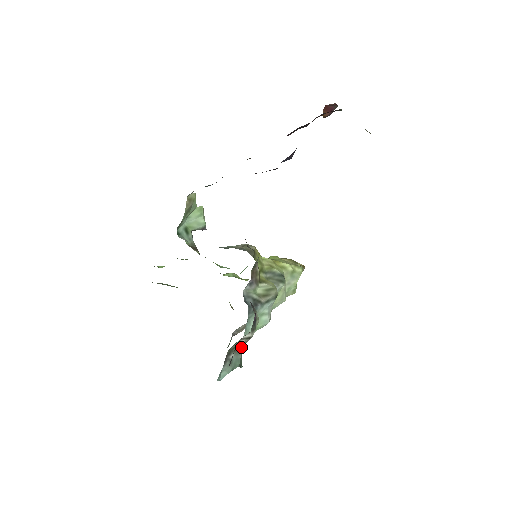
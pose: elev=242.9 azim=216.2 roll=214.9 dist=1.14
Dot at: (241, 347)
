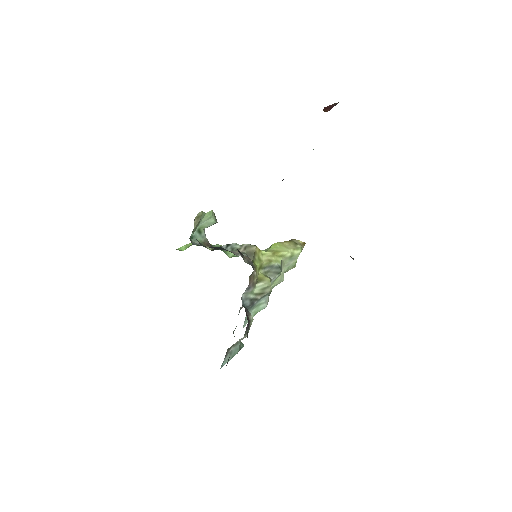
Dot at: occluded
